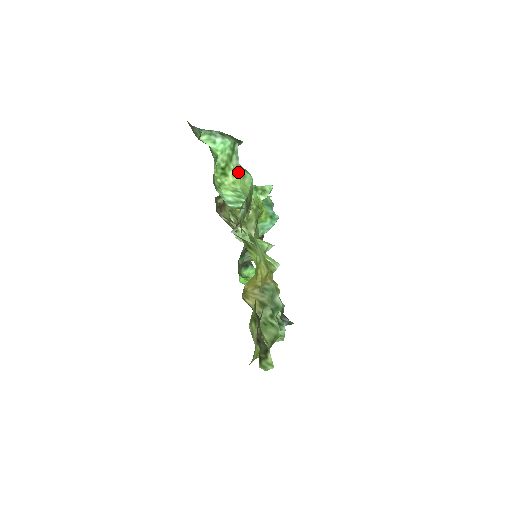
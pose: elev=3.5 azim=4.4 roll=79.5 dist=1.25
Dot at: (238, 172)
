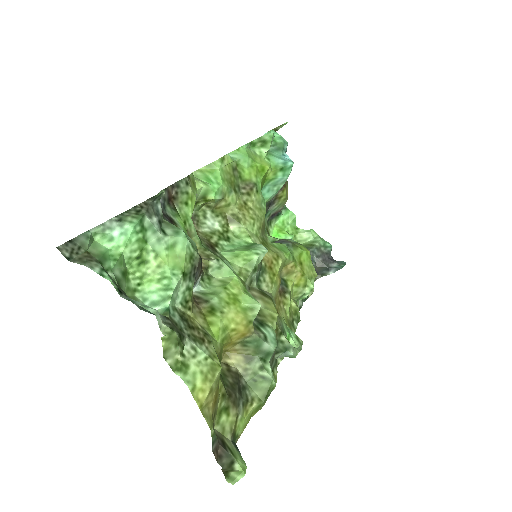
Dot at: (162, 248)
